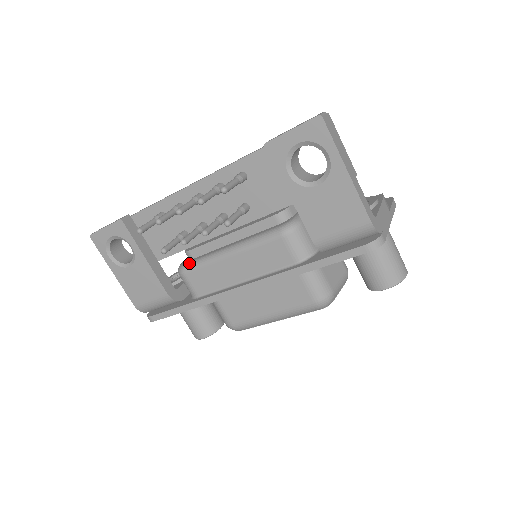
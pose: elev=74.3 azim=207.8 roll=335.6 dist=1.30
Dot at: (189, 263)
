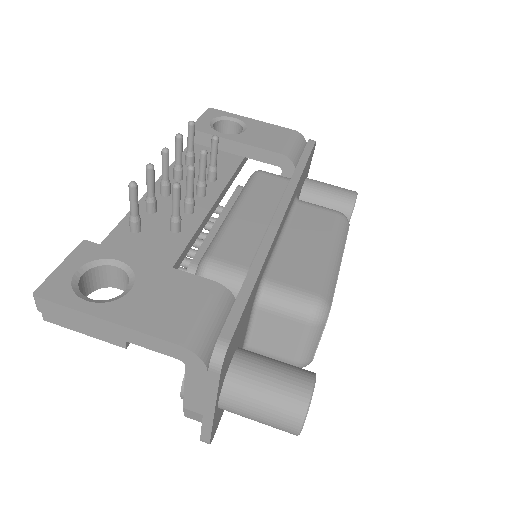
Dot at: (205, 252)
